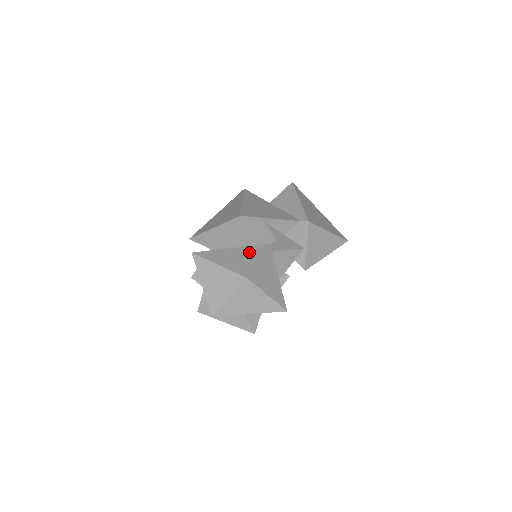
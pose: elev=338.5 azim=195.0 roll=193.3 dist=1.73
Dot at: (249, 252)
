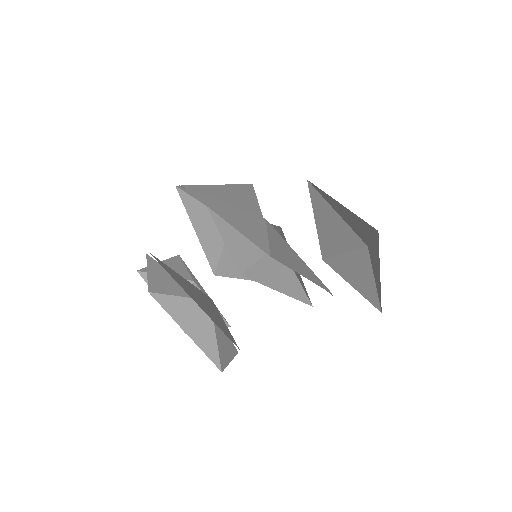
Dot at: (214, 321)
